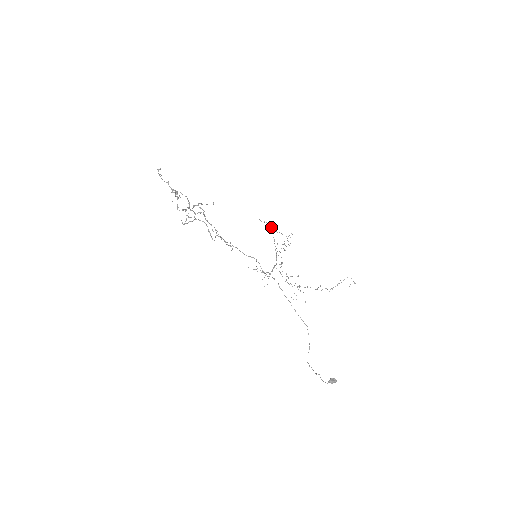
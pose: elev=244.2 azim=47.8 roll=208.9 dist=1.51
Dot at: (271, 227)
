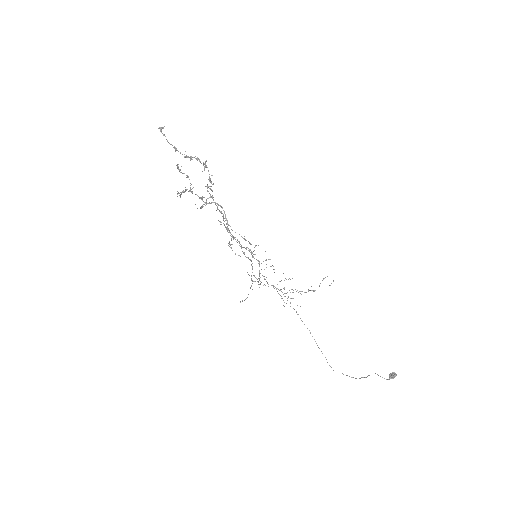
Dot at: occluded
